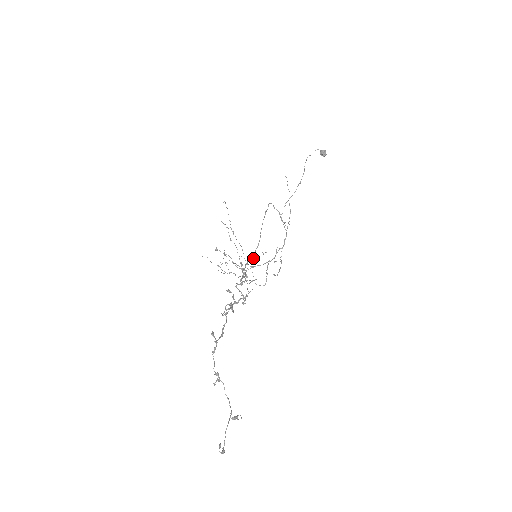
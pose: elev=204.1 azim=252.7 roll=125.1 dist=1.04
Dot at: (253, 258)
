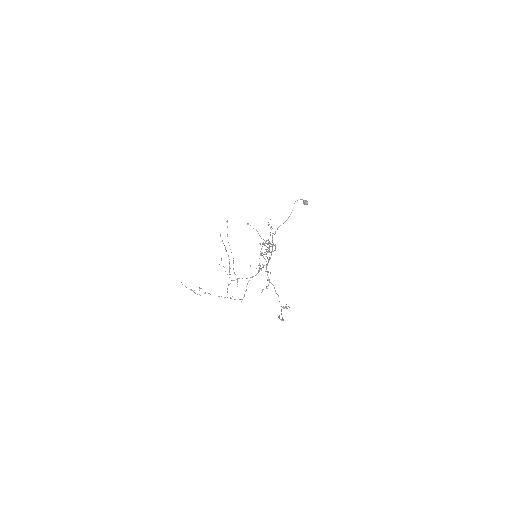
Dot at: occluded
